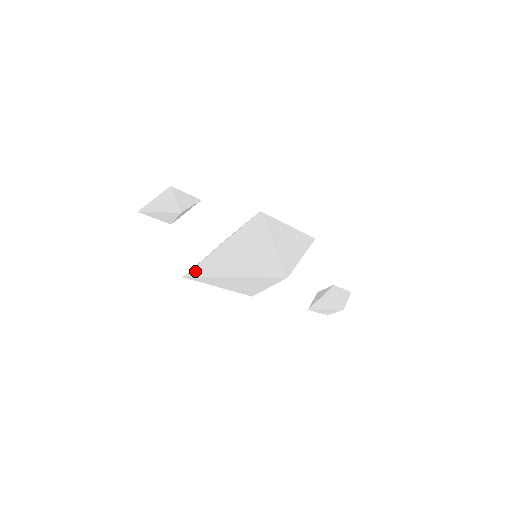
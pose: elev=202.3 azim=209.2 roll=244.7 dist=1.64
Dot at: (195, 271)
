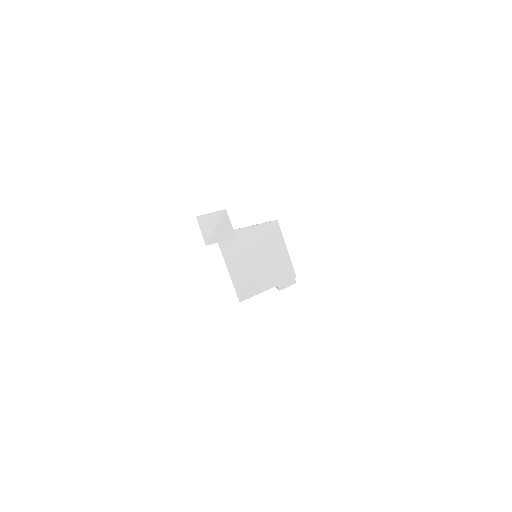
Dot at: (247, 293)
